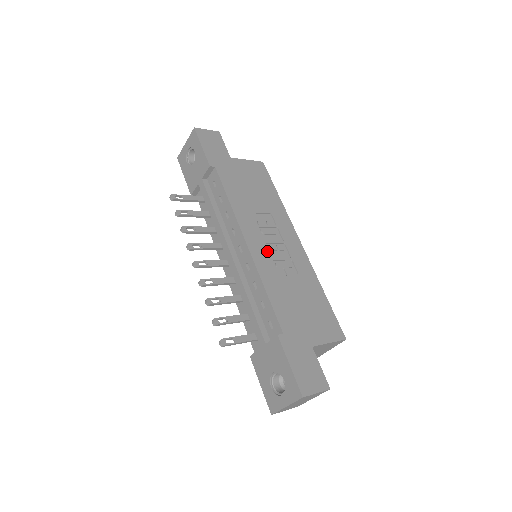
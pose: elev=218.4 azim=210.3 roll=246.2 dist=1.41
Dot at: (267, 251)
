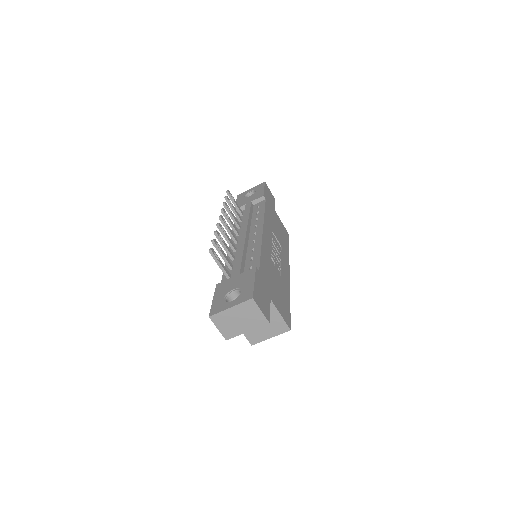
Dot at: (271, 247)
